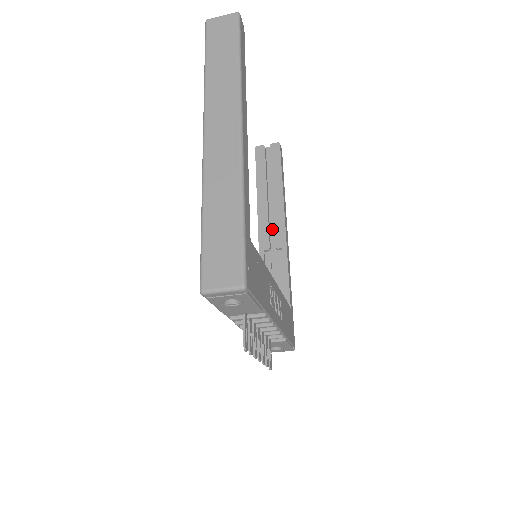
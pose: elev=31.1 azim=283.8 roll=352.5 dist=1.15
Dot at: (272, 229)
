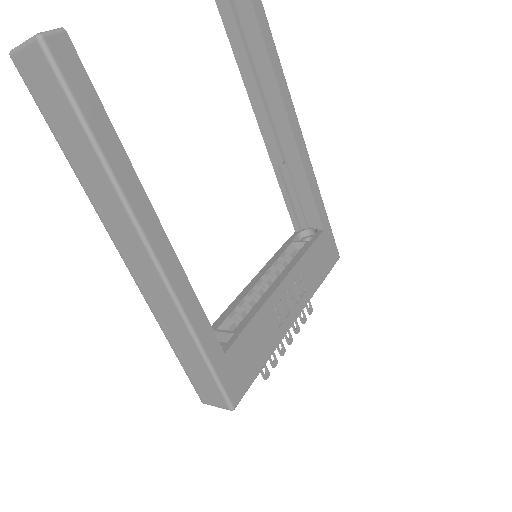
Dot at: (279, 132)
